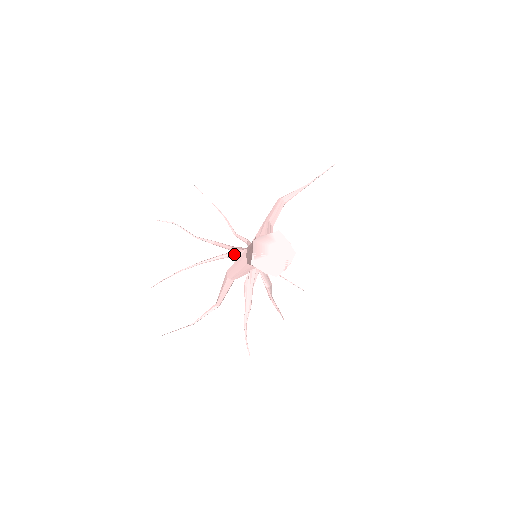
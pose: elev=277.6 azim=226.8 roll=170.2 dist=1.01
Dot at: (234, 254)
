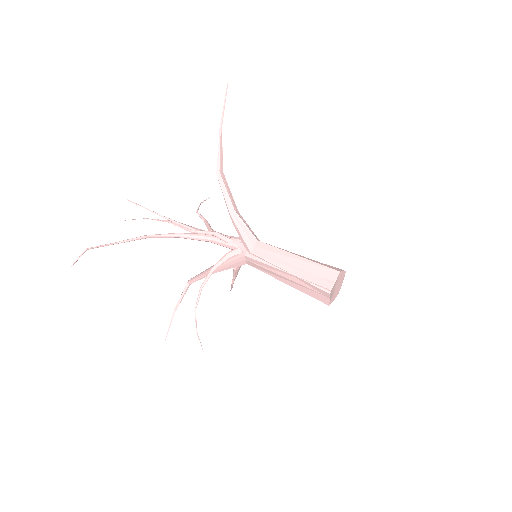
Dot at: (226, 261)
